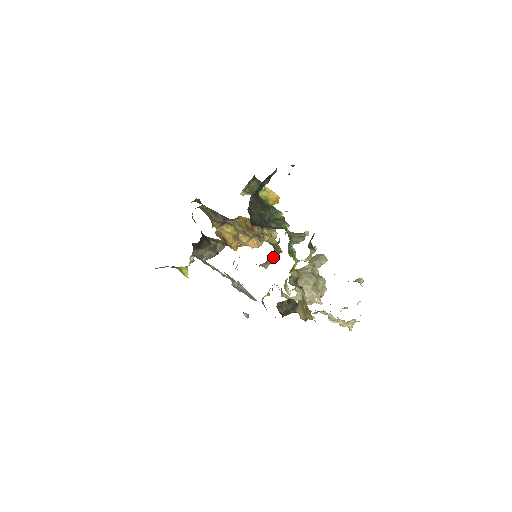
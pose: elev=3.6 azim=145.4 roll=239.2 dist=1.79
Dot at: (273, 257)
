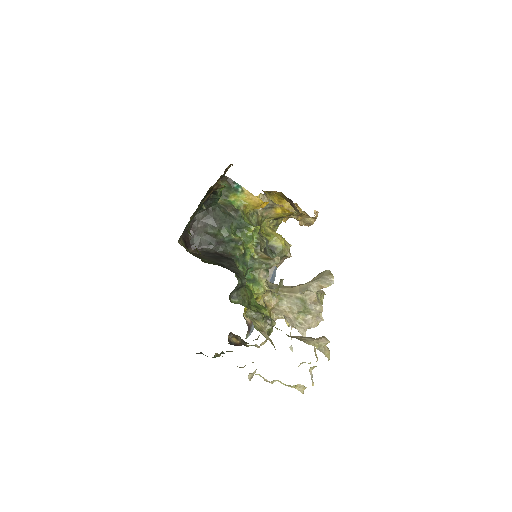
Dot at: occluded
